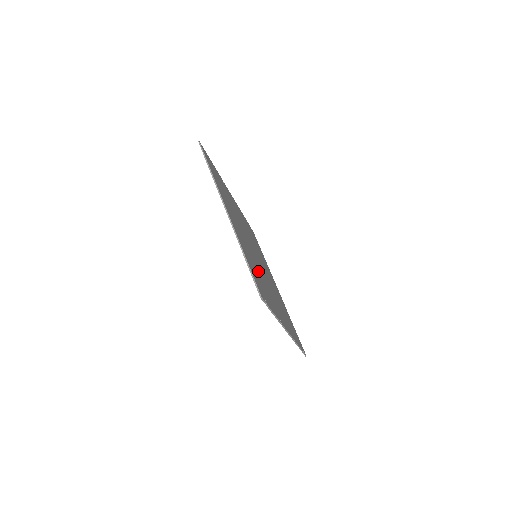
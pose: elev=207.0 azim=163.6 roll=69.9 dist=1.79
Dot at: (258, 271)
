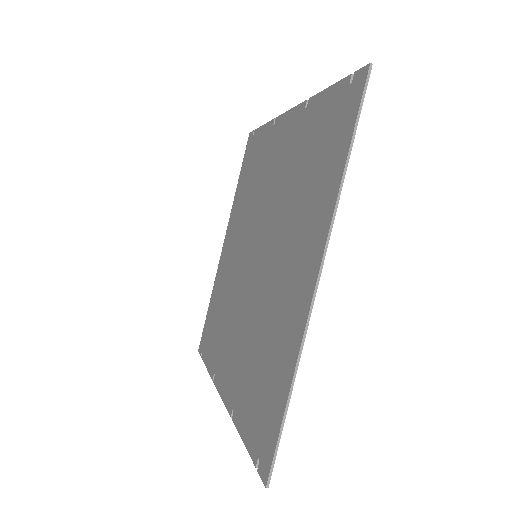
Dot at: (261, 340)
